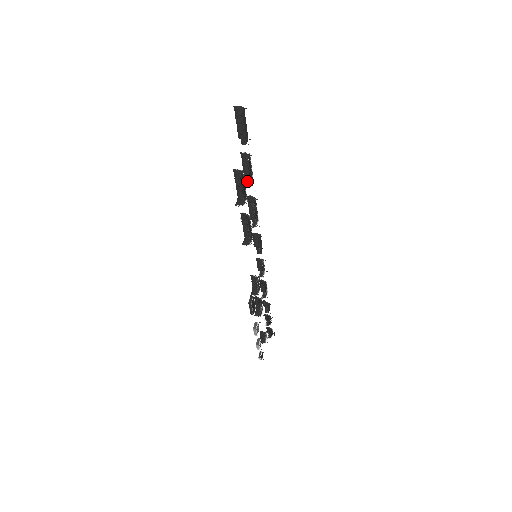
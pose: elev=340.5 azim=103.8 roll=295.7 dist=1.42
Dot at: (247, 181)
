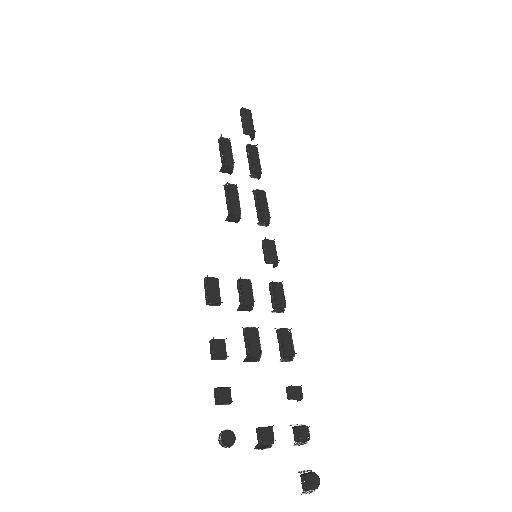
Dot at: (249, 166)
